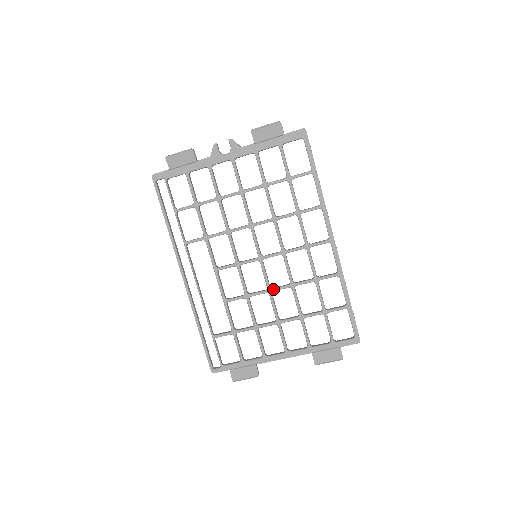
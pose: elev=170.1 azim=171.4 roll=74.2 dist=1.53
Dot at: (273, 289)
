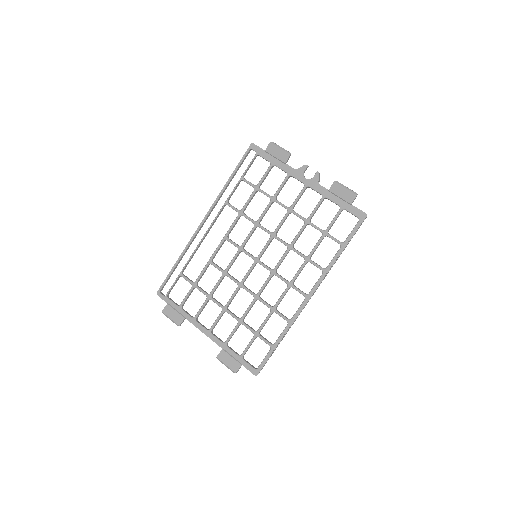
Dot at: (244, 286)
